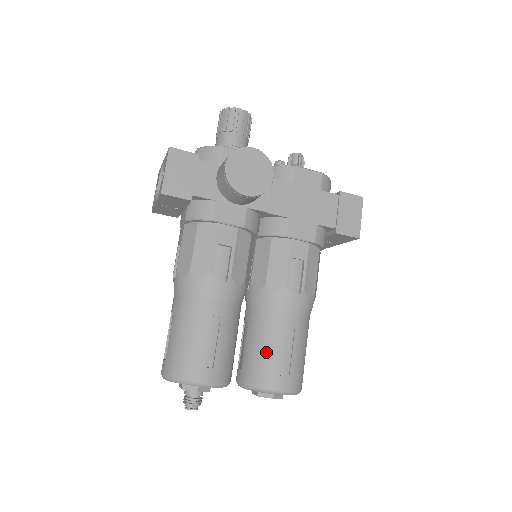
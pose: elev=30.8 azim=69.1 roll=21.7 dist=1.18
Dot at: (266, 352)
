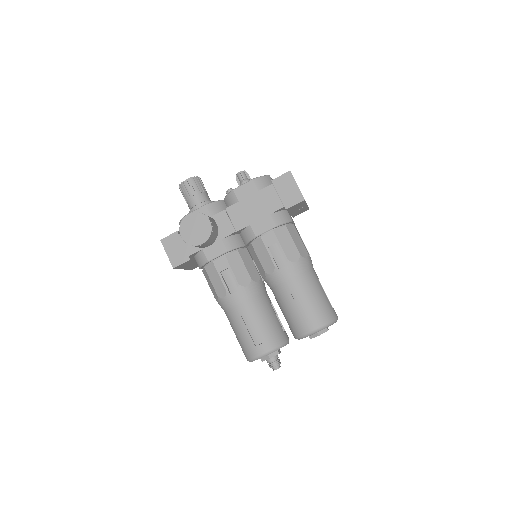
Dot at: (291, 313)
